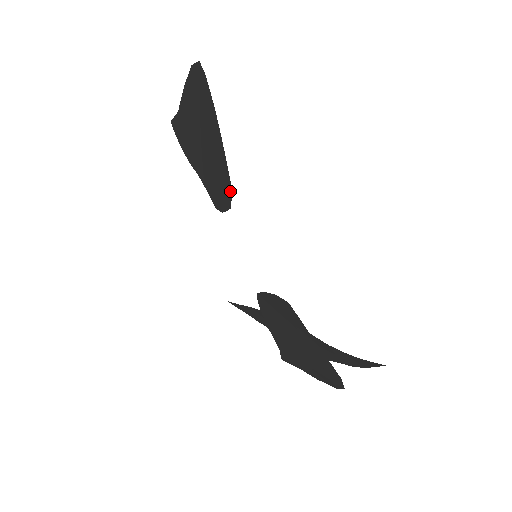
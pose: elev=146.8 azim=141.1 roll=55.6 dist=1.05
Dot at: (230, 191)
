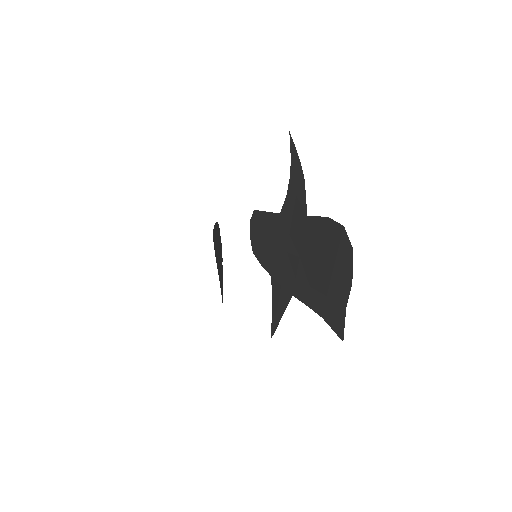
Dot at: (218, 224)
